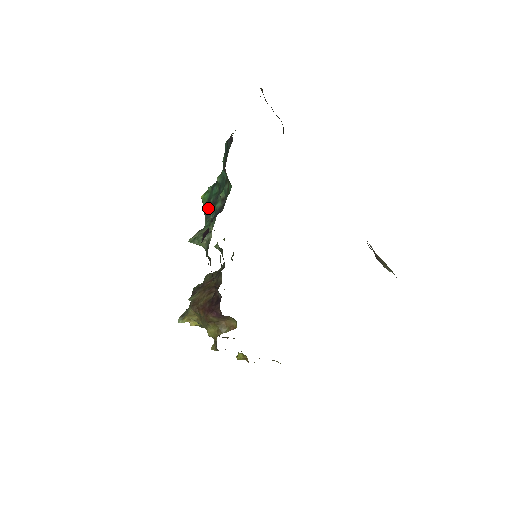
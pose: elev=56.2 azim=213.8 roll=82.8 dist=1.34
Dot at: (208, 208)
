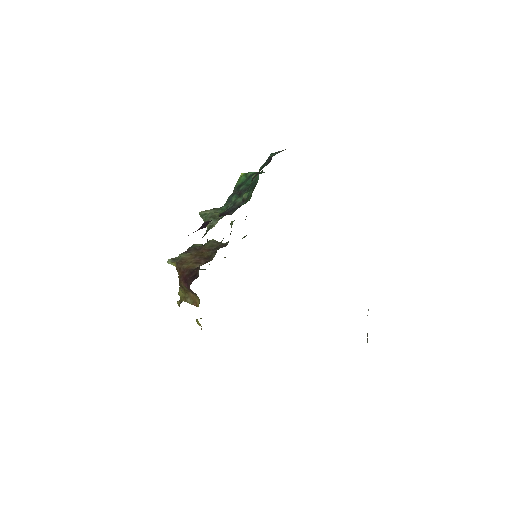
Dot at: (234, 193)
